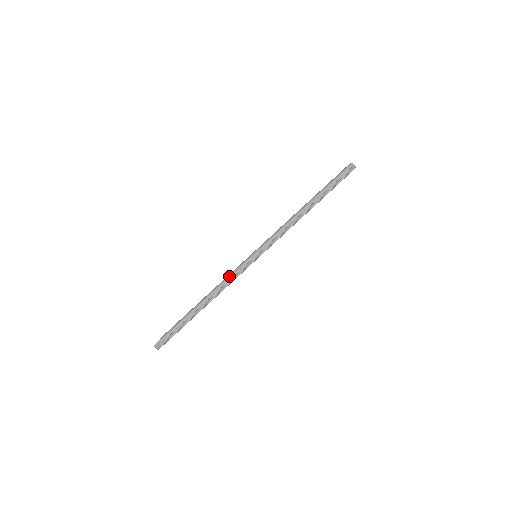
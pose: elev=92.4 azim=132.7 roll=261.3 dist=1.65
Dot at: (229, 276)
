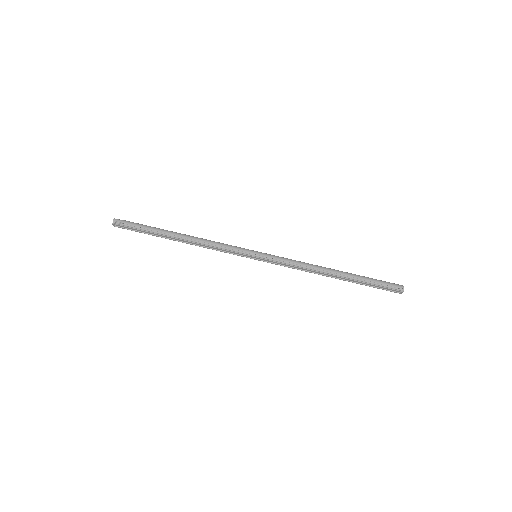
Dot at: (221, 243)
